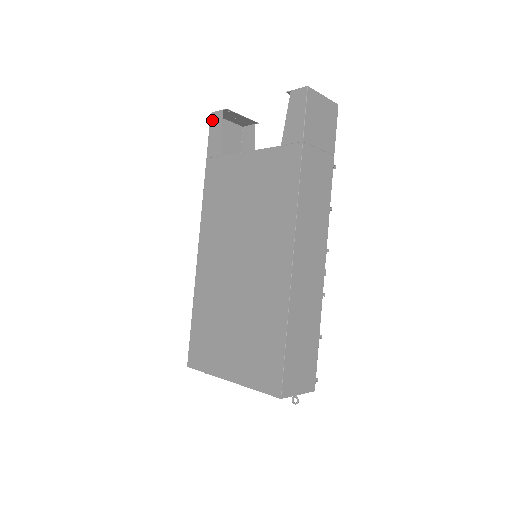
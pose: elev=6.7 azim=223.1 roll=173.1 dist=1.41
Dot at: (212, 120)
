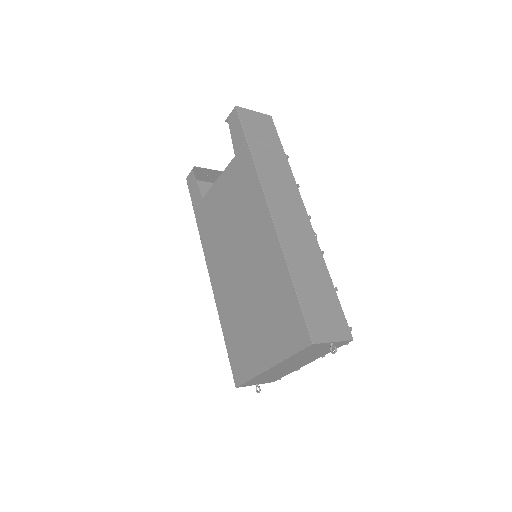
Dot at: (188, 182)
